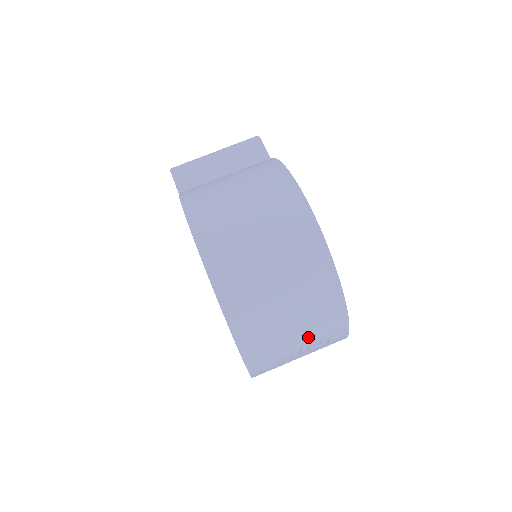
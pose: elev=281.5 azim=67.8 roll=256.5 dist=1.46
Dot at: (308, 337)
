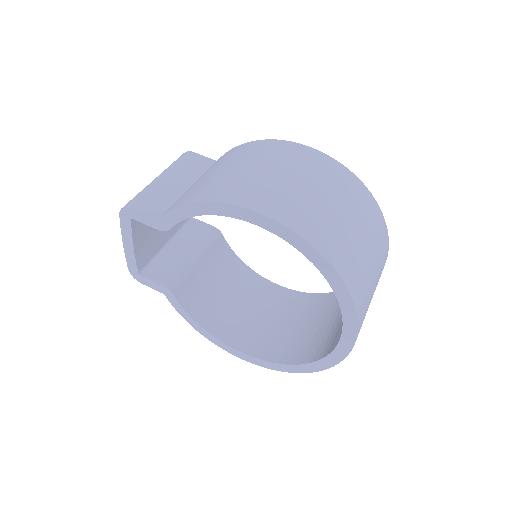
Dot at: (377, 269)
